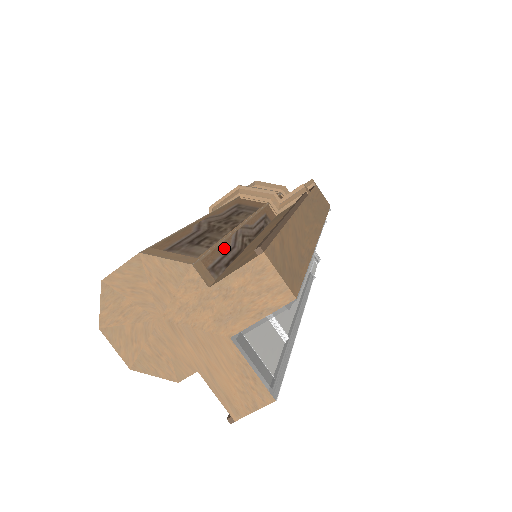
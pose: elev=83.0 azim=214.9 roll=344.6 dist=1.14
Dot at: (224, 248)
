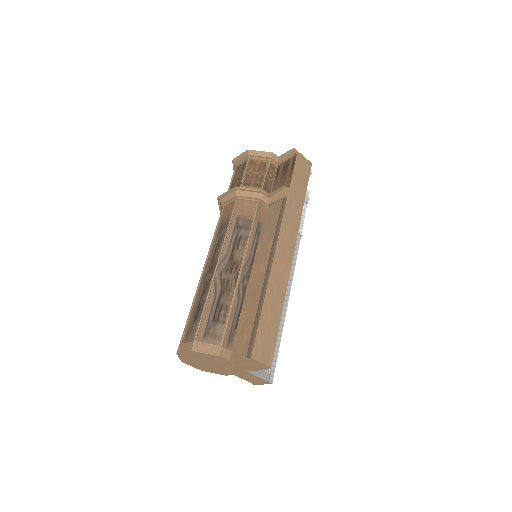
Dot at: (233, 313)
